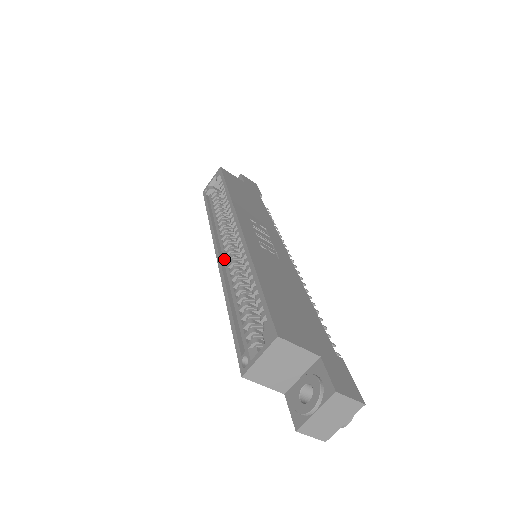
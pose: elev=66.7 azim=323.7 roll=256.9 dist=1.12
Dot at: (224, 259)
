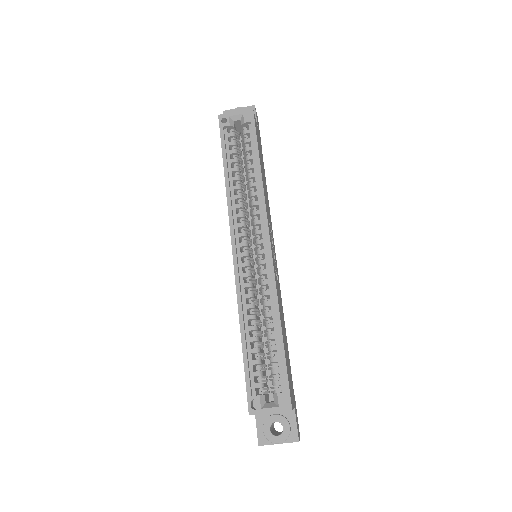
Dot at: (239, 260)
